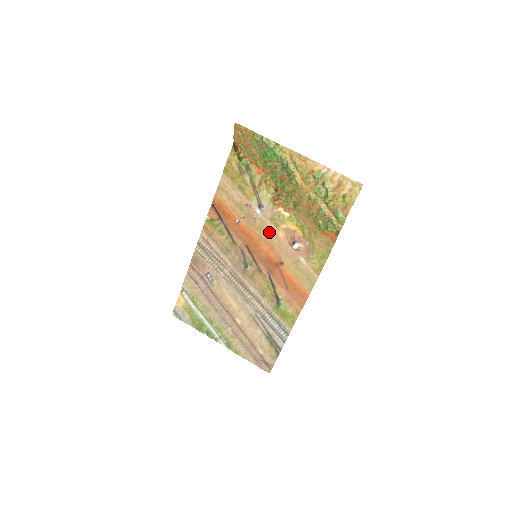
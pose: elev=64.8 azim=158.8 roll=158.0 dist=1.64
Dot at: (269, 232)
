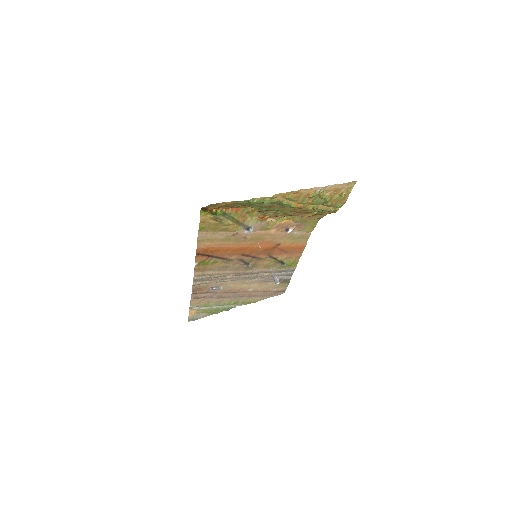
Dot at: (261, 236)
